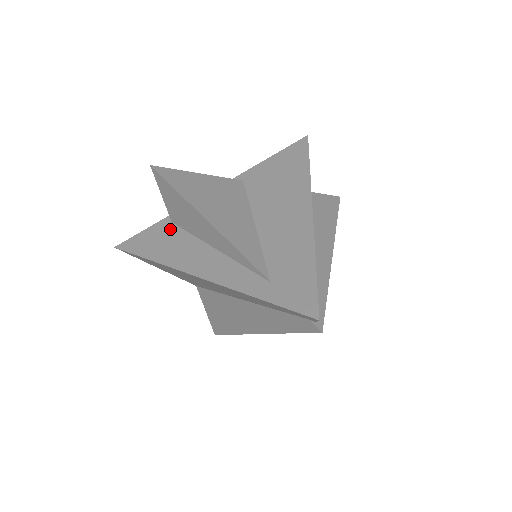
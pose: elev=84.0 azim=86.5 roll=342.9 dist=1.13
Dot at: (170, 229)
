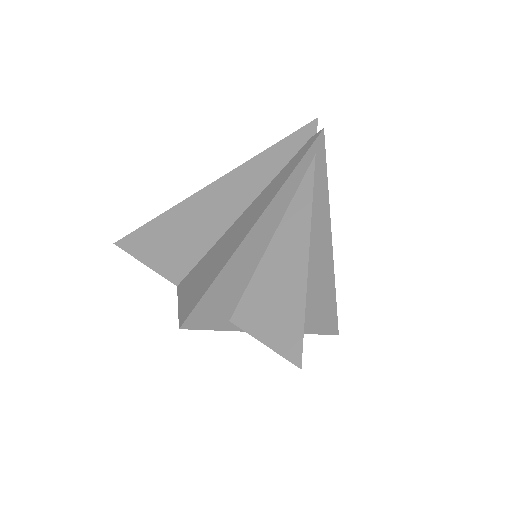
Dot at: occluded
